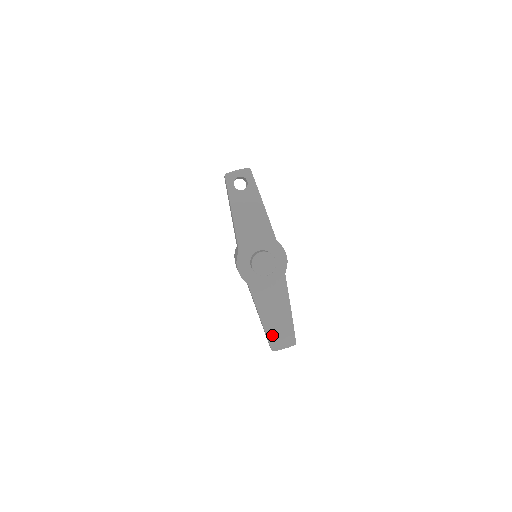
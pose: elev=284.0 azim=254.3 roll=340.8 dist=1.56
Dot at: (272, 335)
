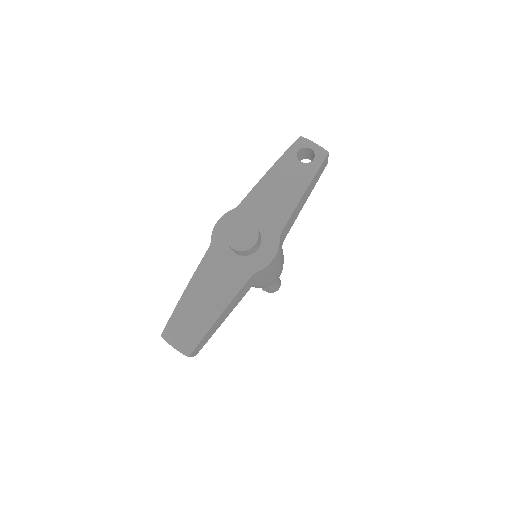
Dot at: (178, 319)
